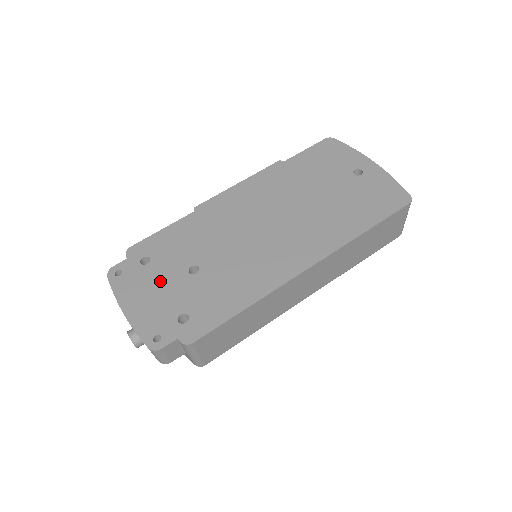
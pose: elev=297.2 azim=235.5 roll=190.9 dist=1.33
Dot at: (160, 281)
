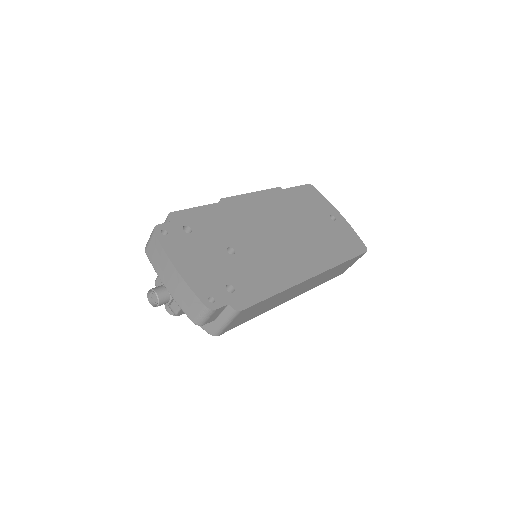
Dot at: (204, 251)
